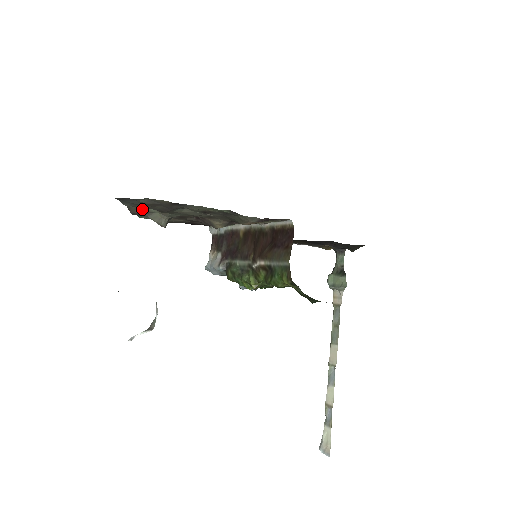
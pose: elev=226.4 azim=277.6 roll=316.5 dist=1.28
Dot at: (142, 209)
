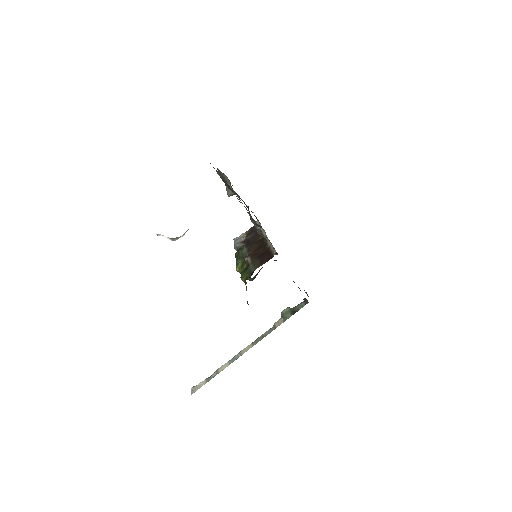
Dot at: (224, 176)
